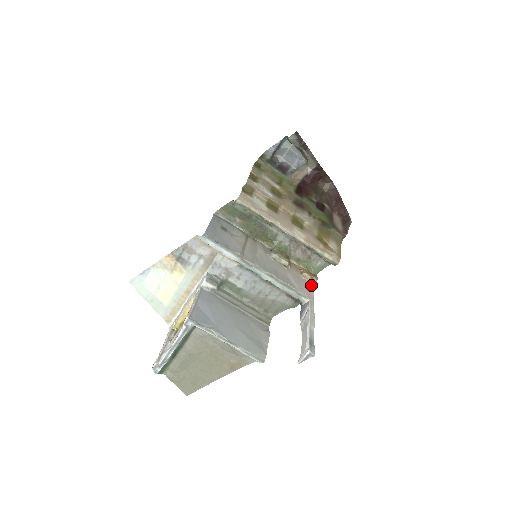
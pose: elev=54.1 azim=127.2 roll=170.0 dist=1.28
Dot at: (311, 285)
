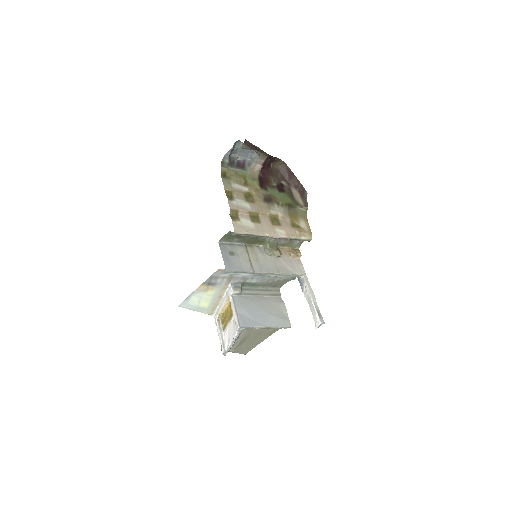
Dot at: (299, 261)
